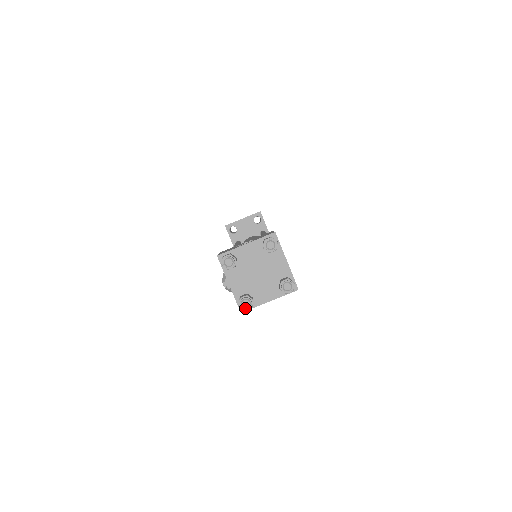
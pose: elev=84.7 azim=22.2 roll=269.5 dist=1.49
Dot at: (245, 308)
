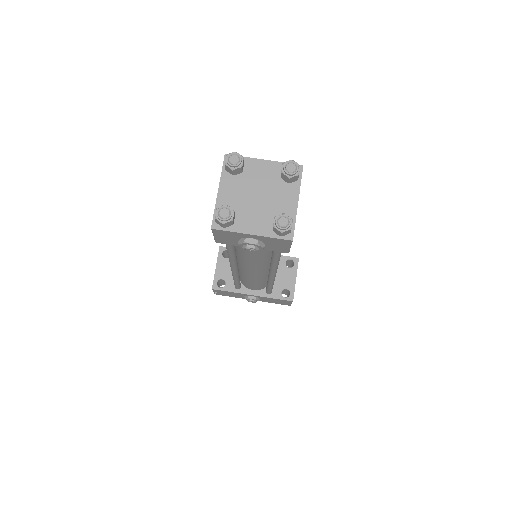
Dot at: (288, 226)
